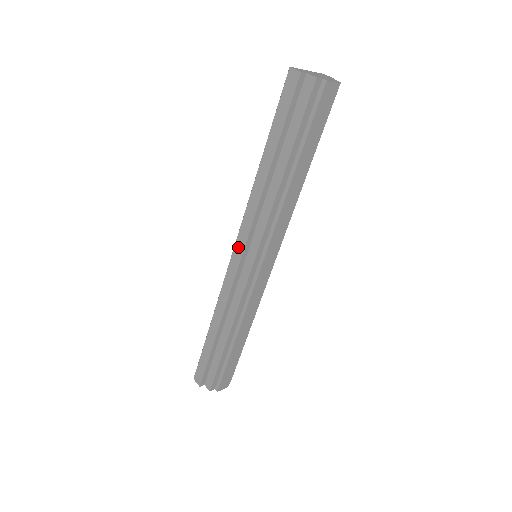
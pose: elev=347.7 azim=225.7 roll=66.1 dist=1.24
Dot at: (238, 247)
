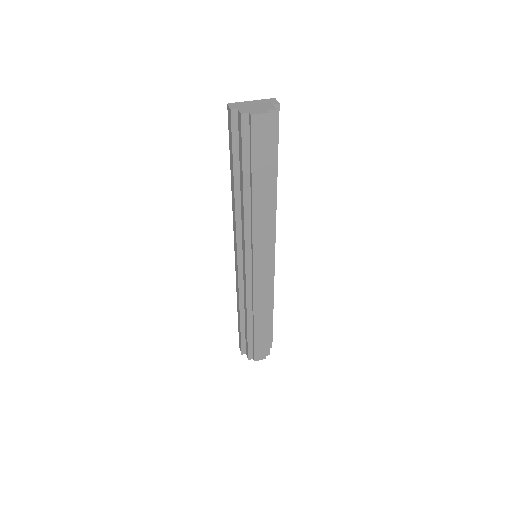
Dot at: (235, 249)
